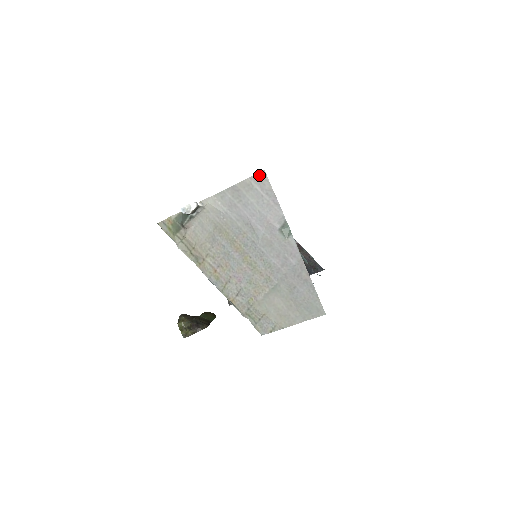
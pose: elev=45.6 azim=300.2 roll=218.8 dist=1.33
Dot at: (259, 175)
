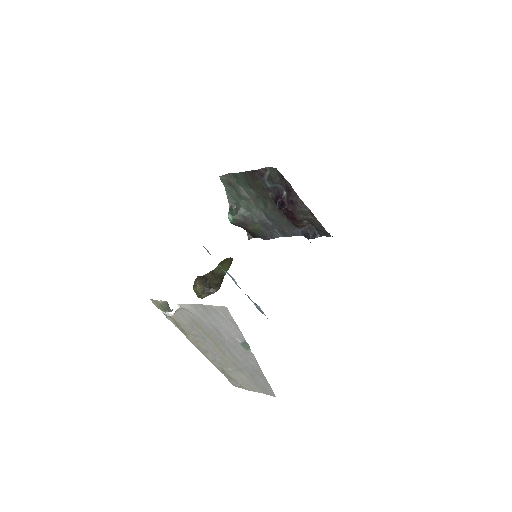
Dot at: (222, 308)
